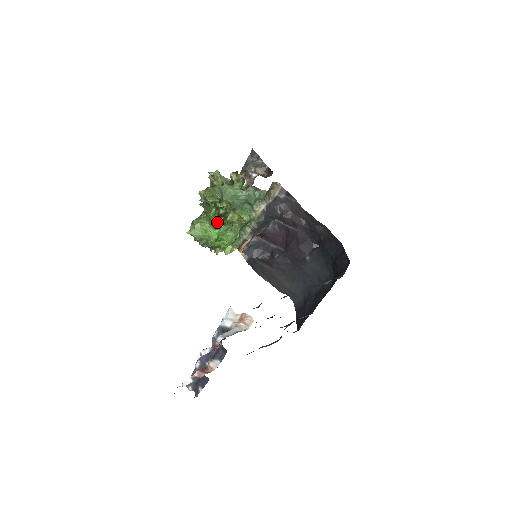
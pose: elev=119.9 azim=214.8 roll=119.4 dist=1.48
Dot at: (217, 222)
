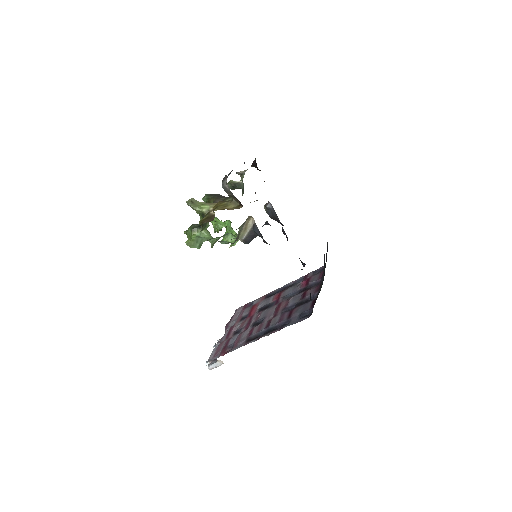
Dot at: occluded
